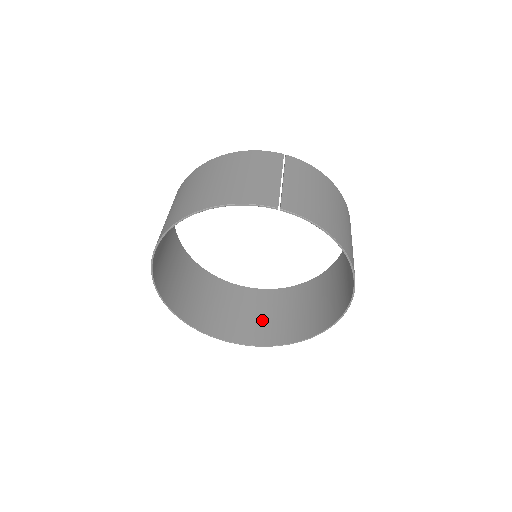
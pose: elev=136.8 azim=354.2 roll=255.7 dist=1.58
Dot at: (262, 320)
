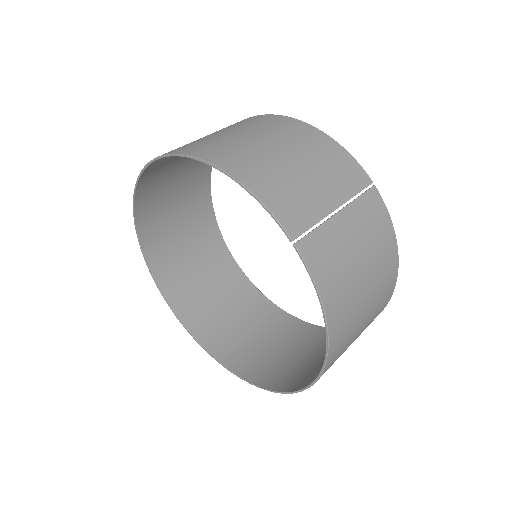
Dot at: (220, 313)
